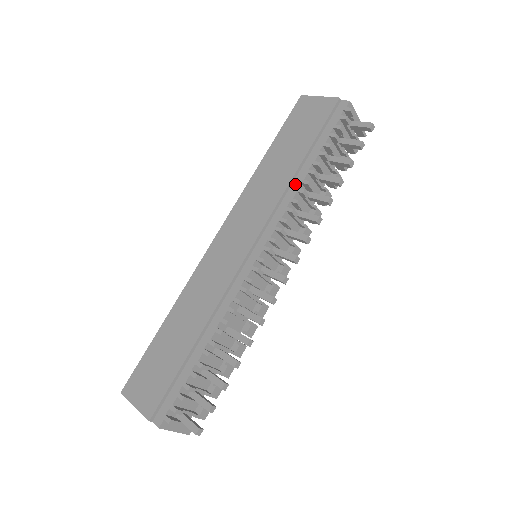
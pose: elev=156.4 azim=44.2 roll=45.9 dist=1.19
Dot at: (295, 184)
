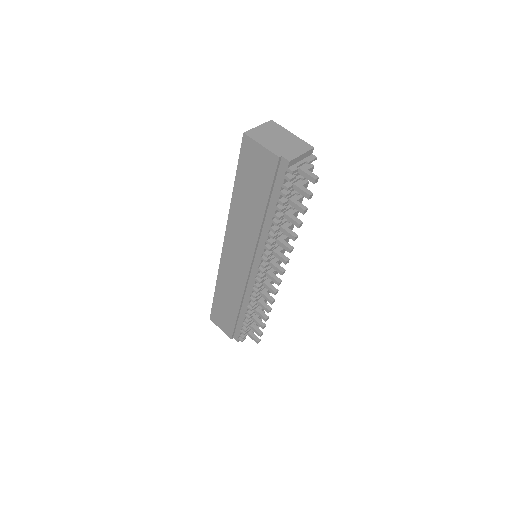
Dot at: (265, 229)
